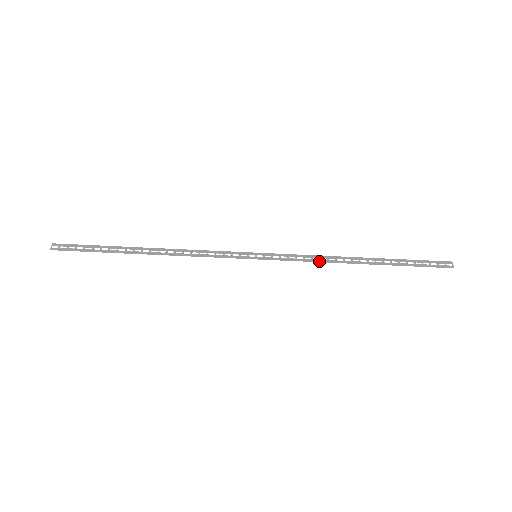
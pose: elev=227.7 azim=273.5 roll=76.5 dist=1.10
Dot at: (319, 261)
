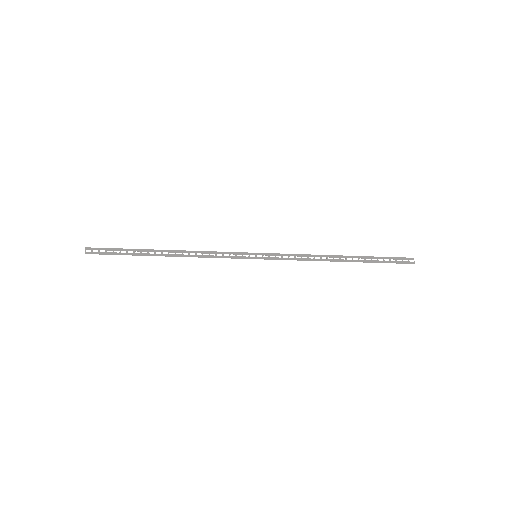
Dot at: (307, 260)
